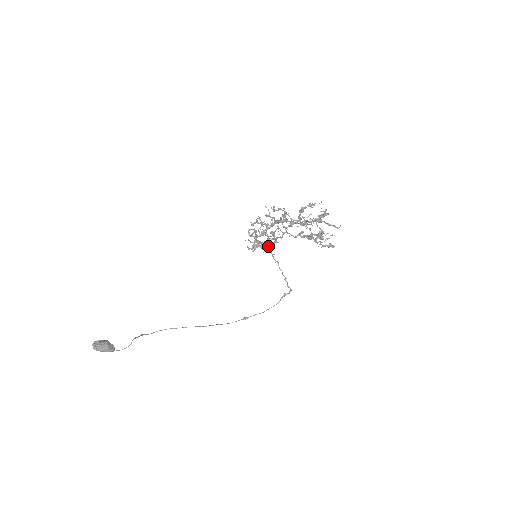
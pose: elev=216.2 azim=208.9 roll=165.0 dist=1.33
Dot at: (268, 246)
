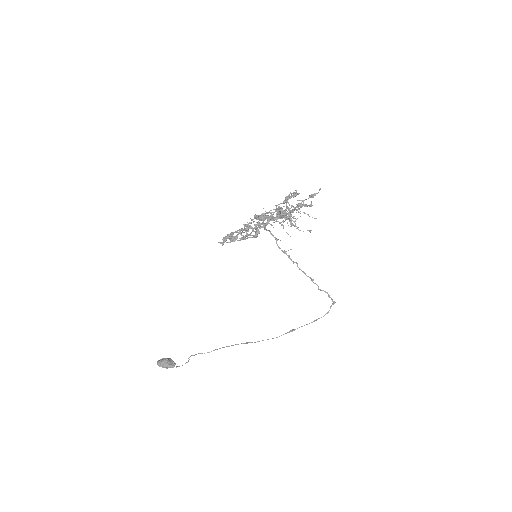
Dot at: (236, 237)
